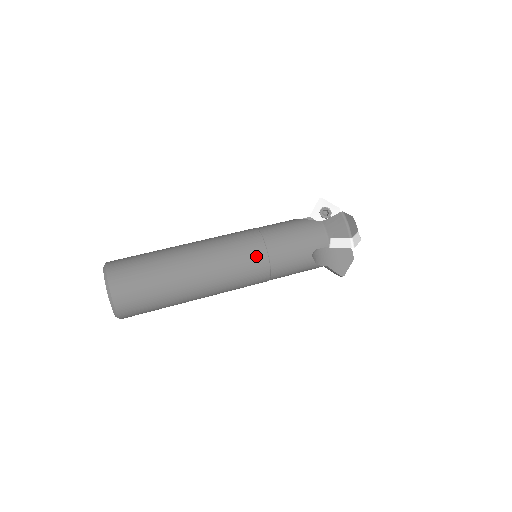
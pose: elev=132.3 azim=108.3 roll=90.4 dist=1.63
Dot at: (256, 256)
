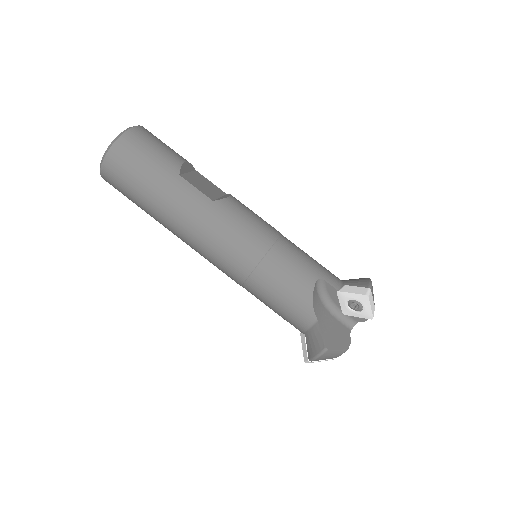
Dot at: (231, 275)
